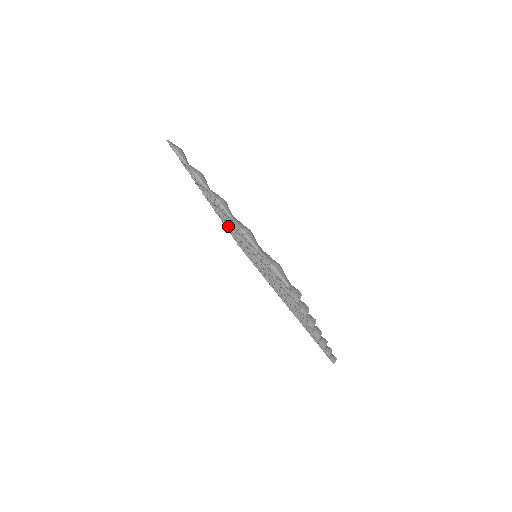
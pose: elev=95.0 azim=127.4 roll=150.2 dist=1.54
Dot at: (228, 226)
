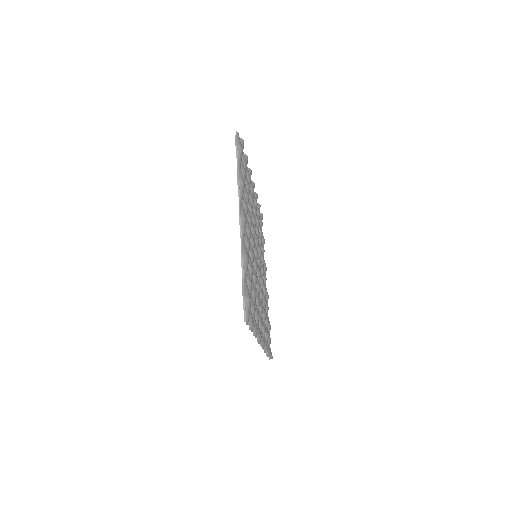
Dot at: occluded
